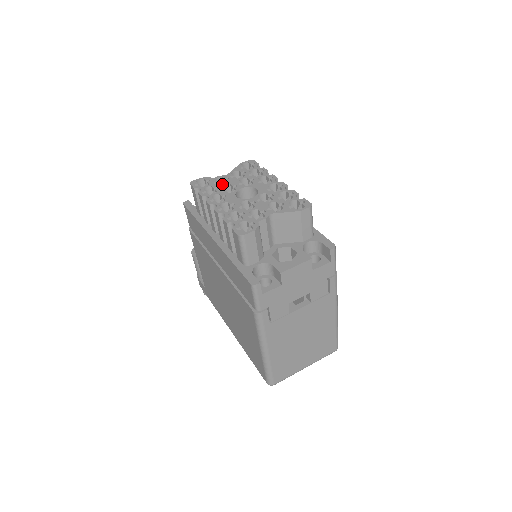
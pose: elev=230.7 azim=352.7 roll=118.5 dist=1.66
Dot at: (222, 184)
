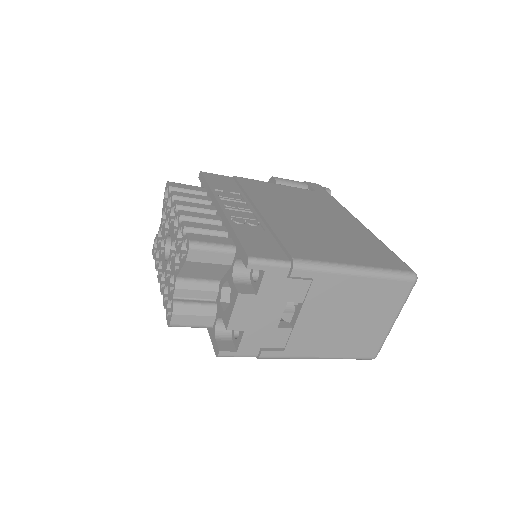
Dot at: occluded
